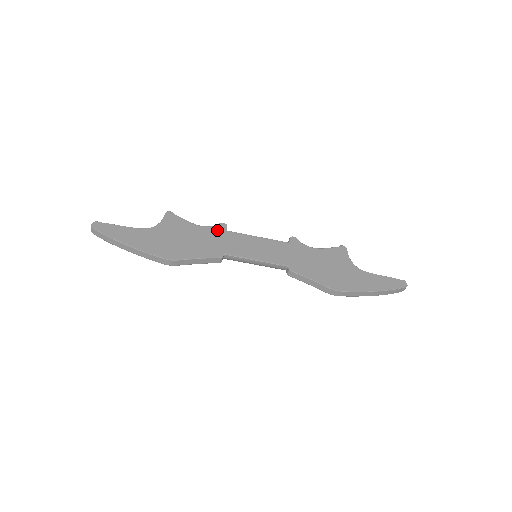
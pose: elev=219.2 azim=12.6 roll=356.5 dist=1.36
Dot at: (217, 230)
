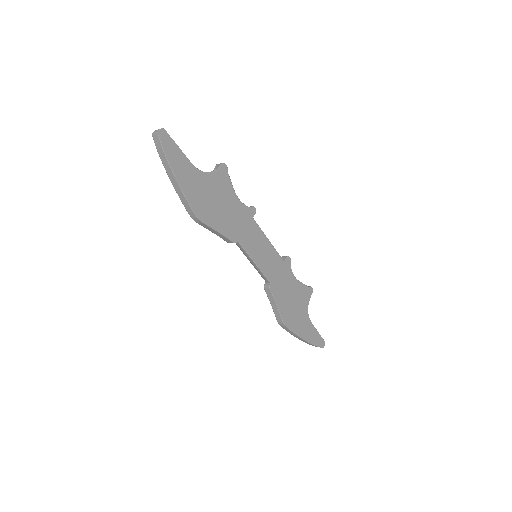
Dot at: (247, 212)
